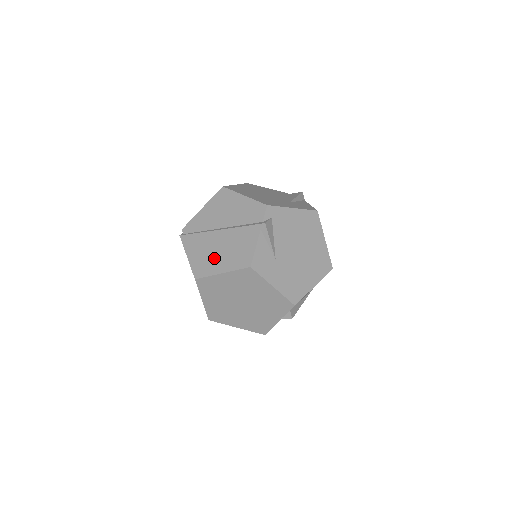
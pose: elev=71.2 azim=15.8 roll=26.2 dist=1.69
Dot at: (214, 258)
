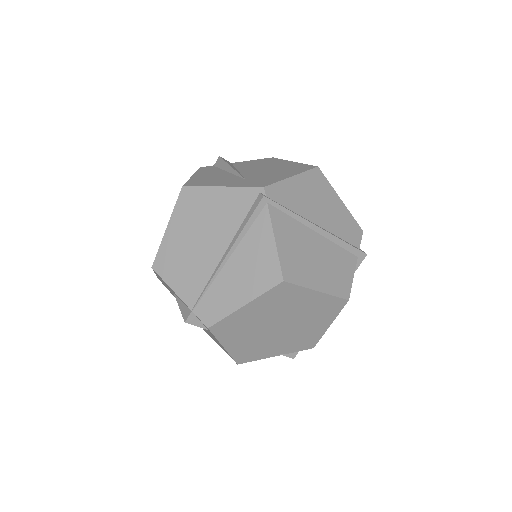
Dot at: (309, 263)
